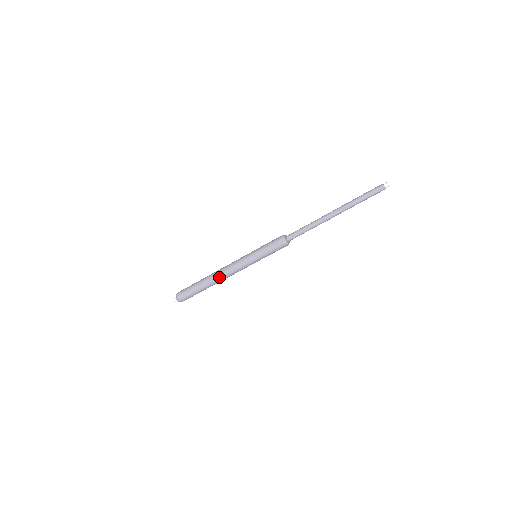
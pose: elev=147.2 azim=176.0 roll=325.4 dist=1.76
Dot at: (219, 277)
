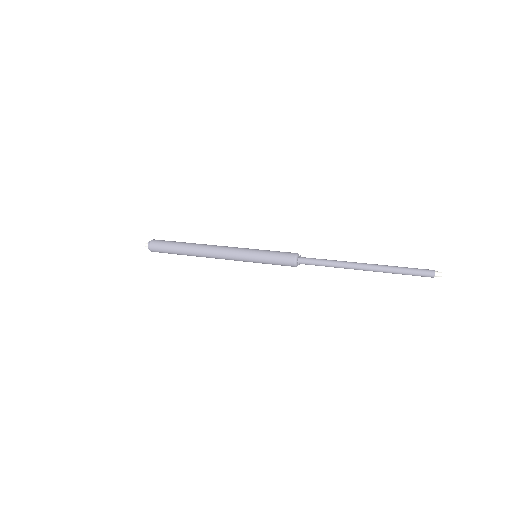
Dot at: (206, 247)
